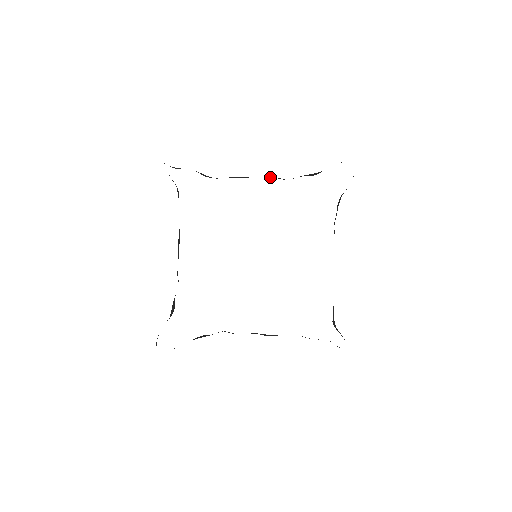
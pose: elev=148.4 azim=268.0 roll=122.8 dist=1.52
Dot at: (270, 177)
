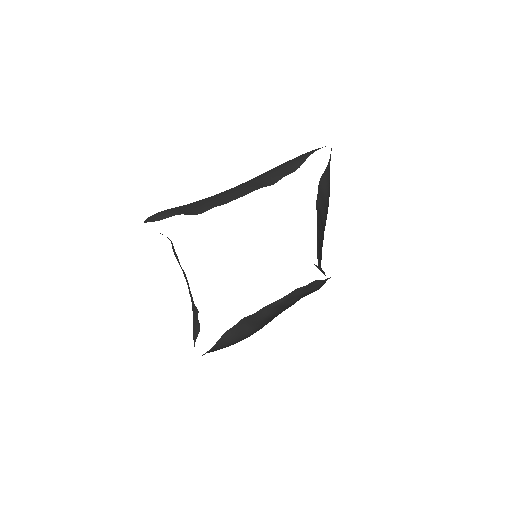
Dot at: occluded
